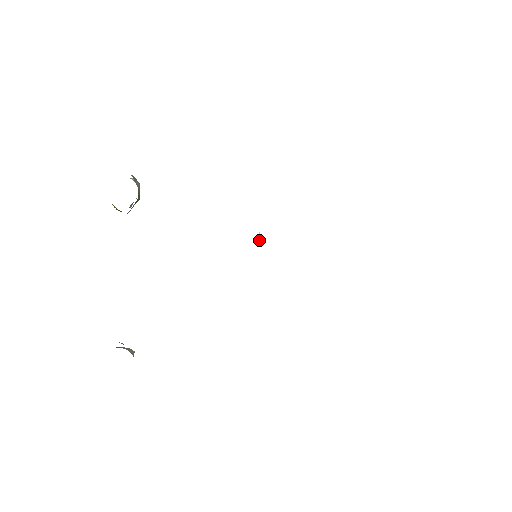
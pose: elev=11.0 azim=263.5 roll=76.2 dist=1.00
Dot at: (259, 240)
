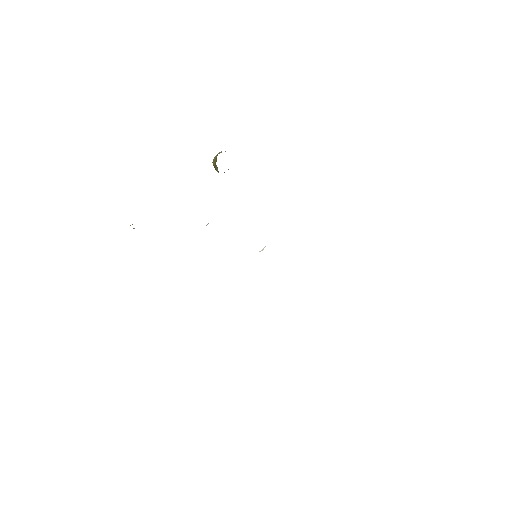
Dot at: occluded
